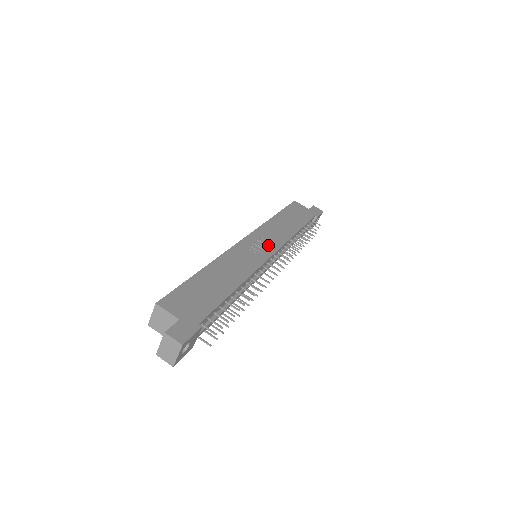
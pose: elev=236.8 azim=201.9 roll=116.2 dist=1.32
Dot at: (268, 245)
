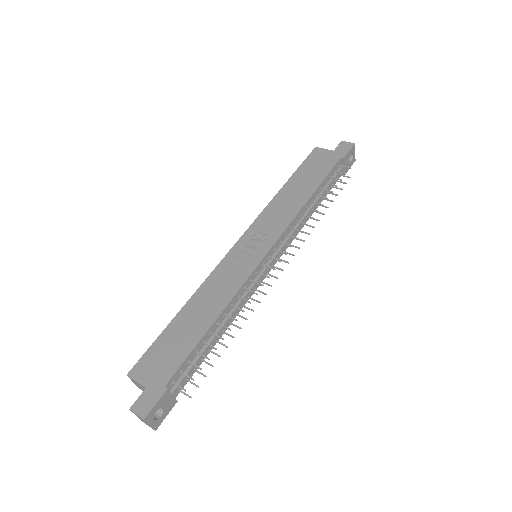
Dot at: (264, 240)
